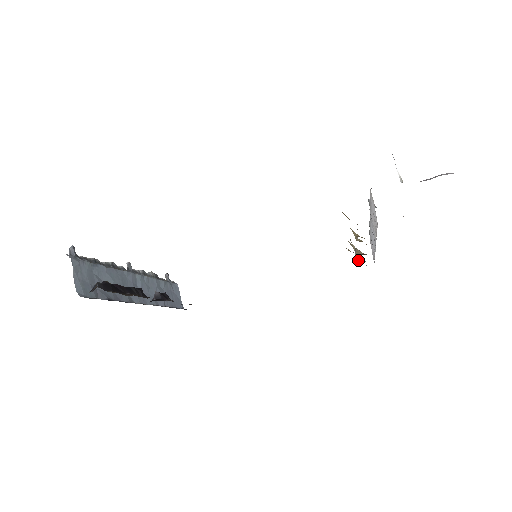
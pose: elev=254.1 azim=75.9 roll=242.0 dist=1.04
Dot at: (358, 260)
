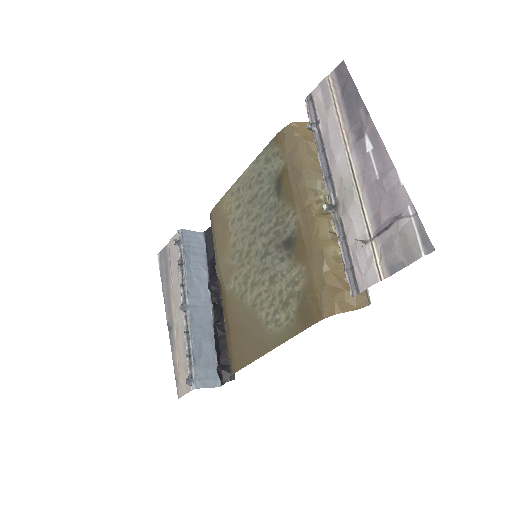
Dot at: occluded
